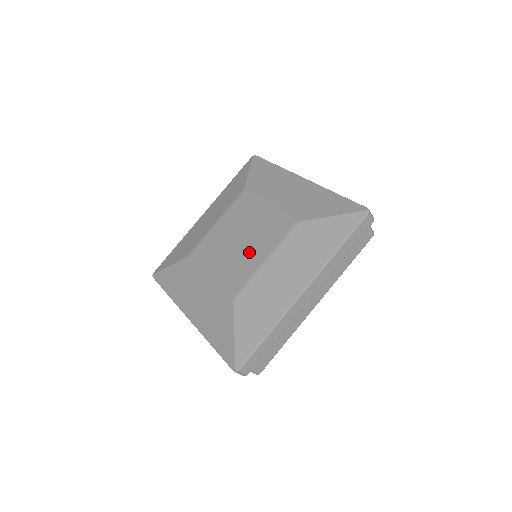
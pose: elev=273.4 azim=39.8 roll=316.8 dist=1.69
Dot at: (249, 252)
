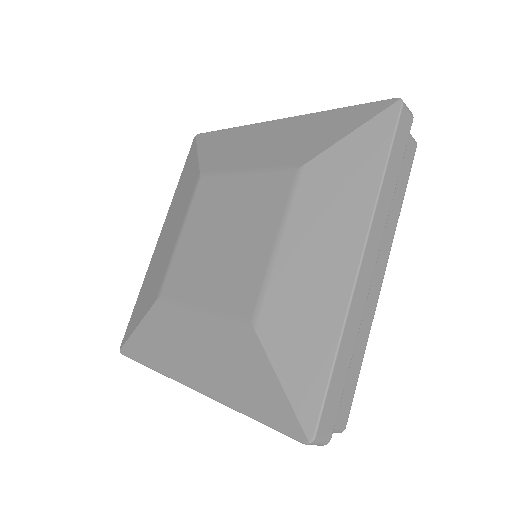
Dot at: (245, 246)
